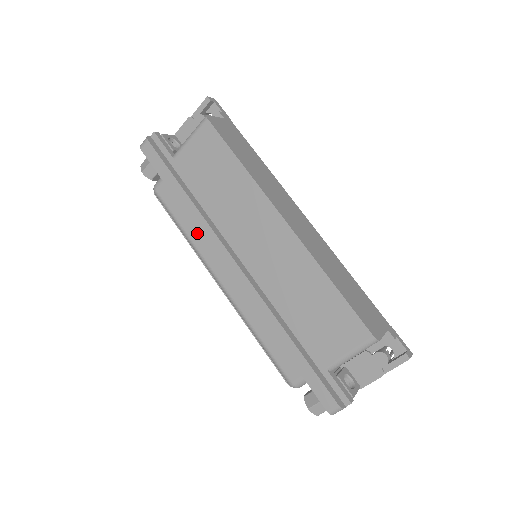
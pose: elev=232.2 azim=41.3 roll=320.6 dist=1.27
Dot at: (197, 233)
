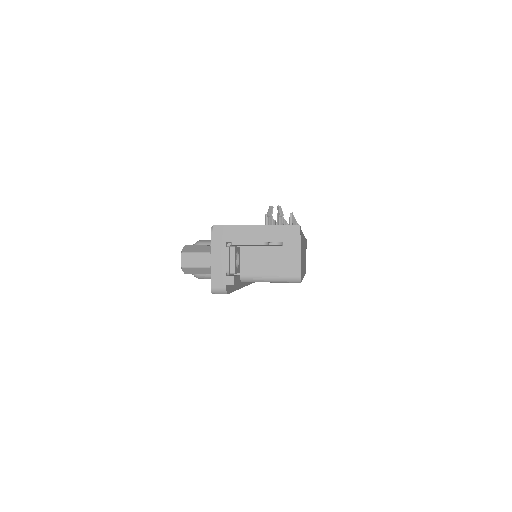
Dot at: occluded
